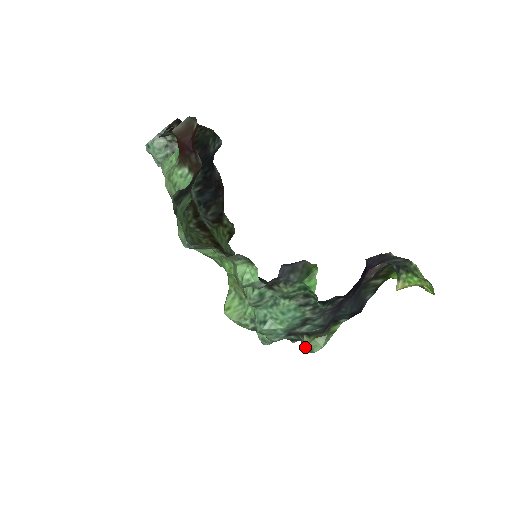
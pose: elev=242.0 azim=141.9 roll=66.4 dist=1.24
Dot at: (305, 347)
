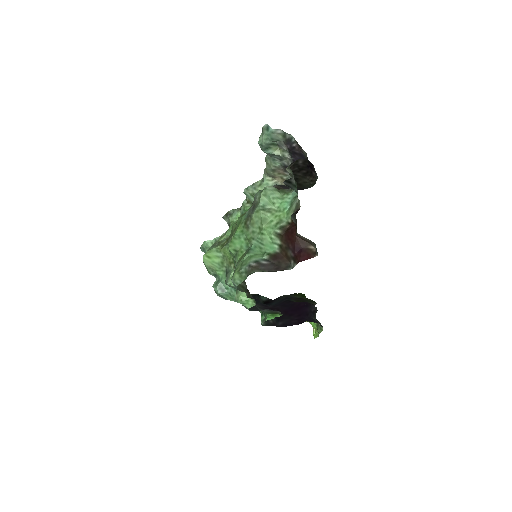
Dot at: occluded
